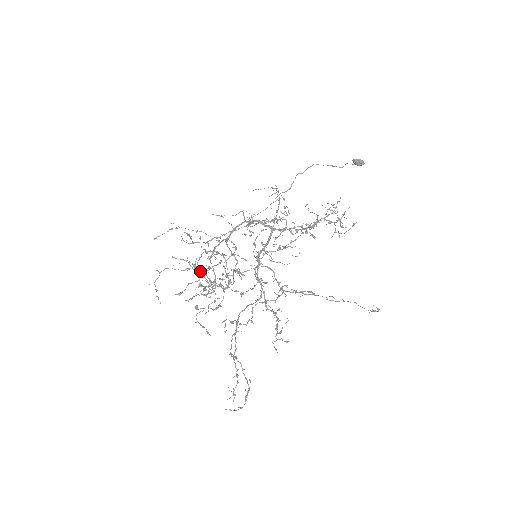
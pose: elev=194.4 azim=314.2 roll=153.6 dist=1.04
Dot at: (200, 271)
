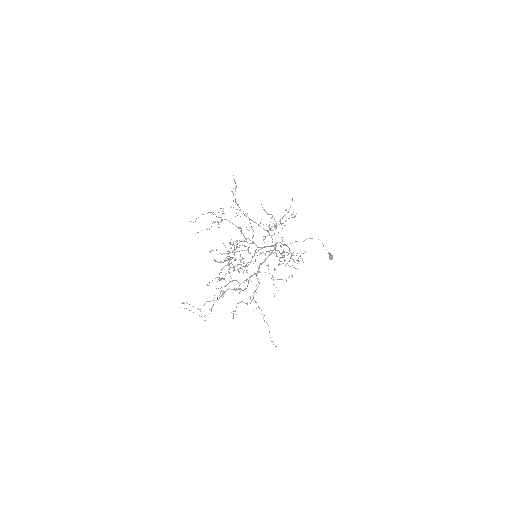
Dot at: occluded
